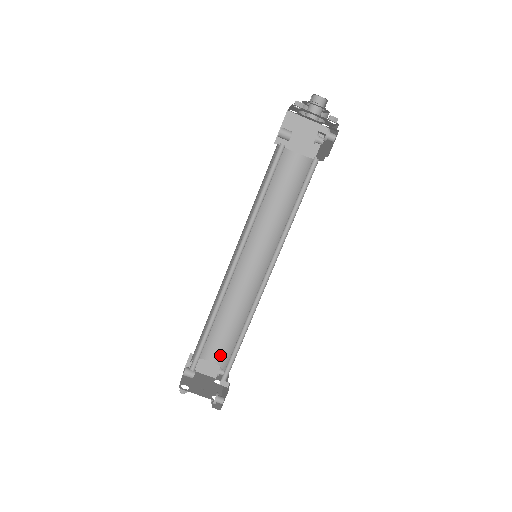
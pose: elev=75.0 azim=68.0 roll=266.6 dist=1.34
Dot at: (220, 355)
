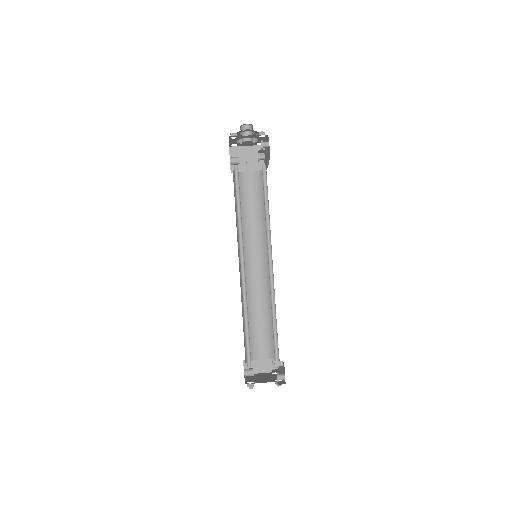
Dot at: (267, 350)
